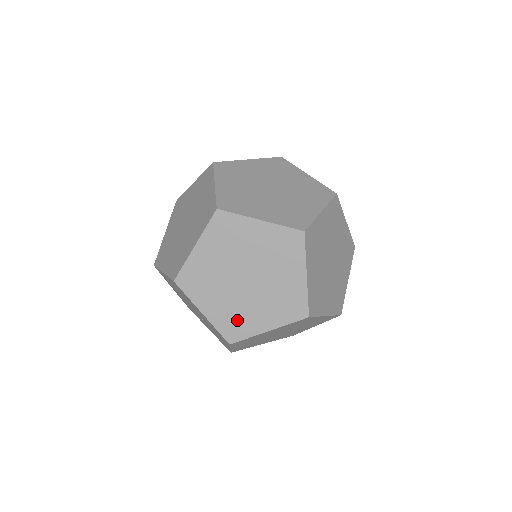
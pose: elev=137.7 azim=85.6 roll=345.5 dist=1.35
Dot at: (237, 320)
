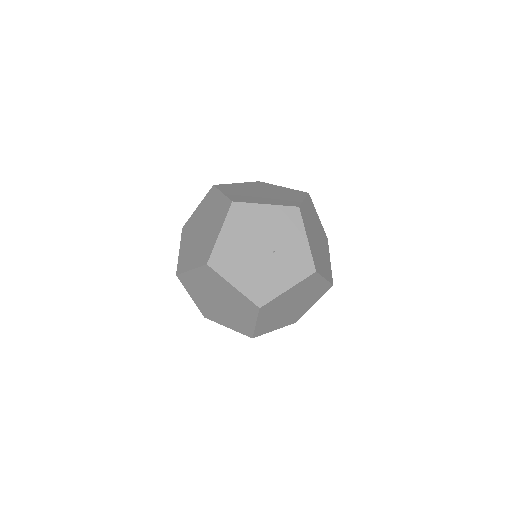
Dot at: (285, 201)
